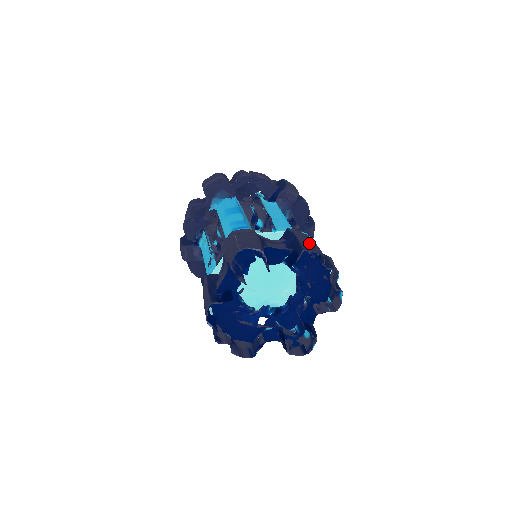
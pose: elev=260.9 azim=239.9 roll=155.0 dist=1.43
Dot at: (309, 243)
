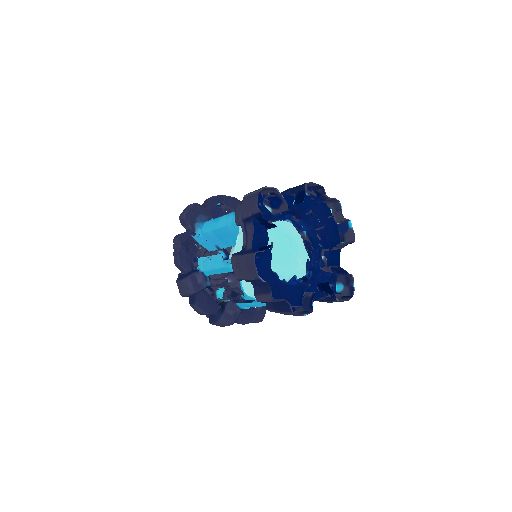
Dot at: occluded
